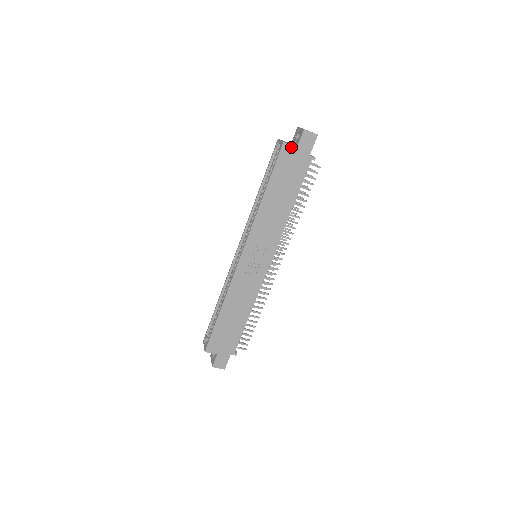
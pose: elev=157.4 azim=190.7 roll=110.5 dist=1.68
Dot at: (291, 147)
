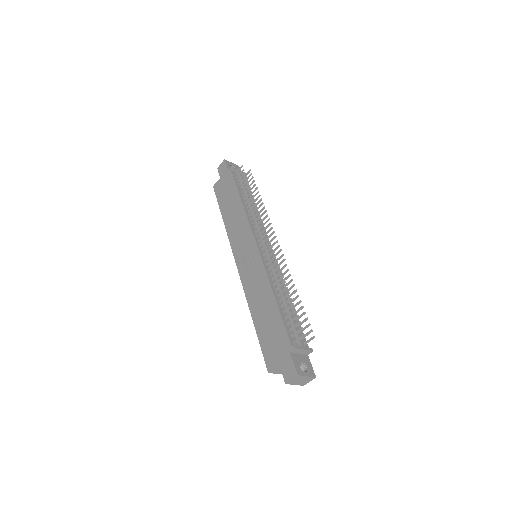
Dot at: (218, 182)
